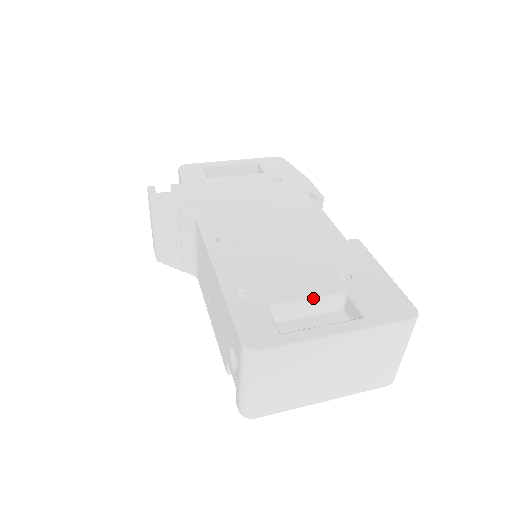
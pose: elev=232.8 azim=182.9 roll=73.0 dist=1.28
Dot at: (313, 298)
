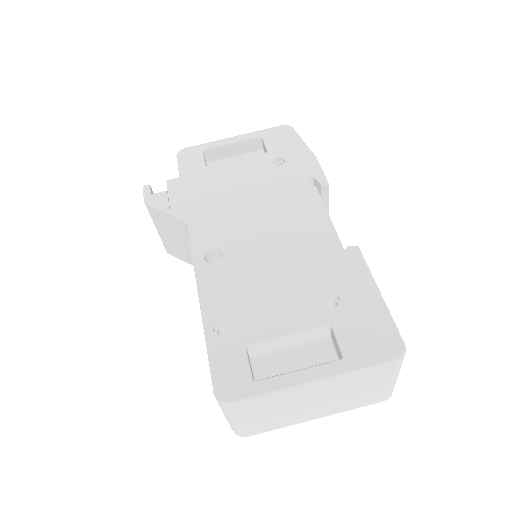
Dot at: (293, 333)
